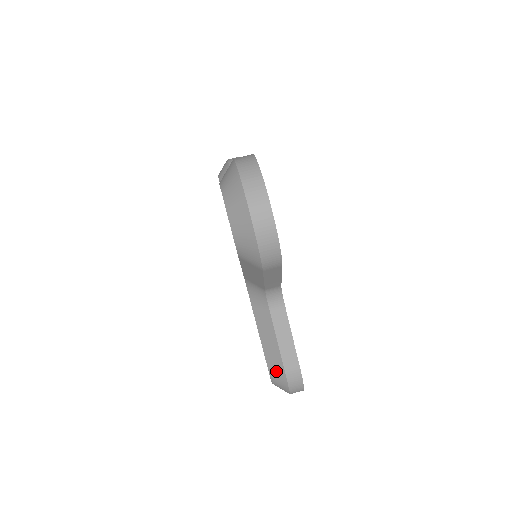
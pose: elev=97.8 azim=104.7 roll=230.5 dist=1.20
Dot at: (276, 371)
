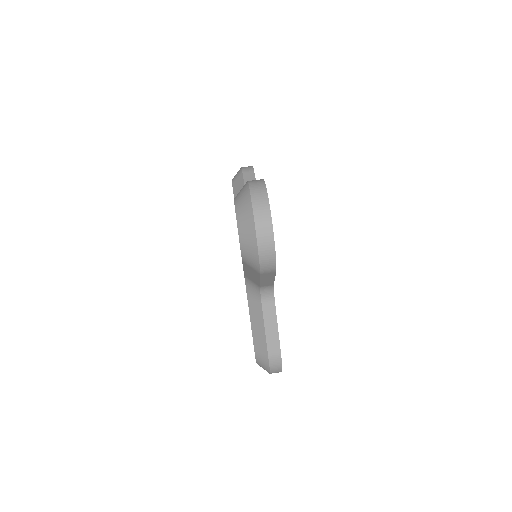
Dot at: (261, 353)
